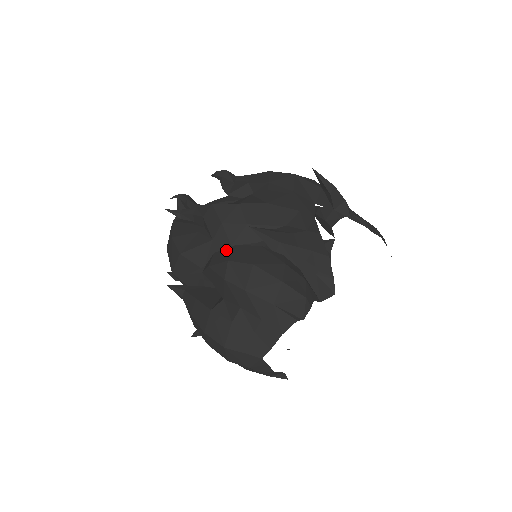
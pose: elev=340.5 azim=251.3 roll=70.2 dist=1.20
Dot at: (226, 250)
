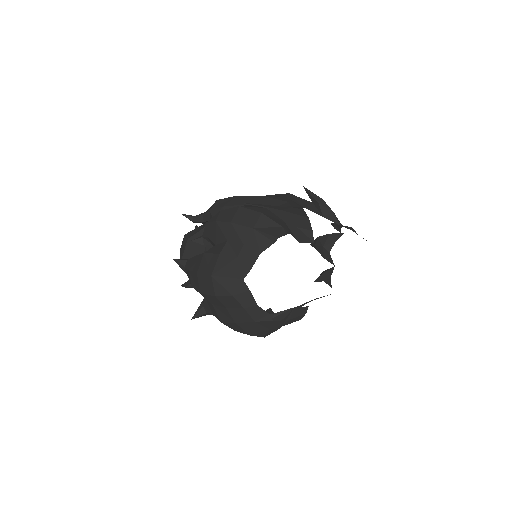
Dot at: occluded
